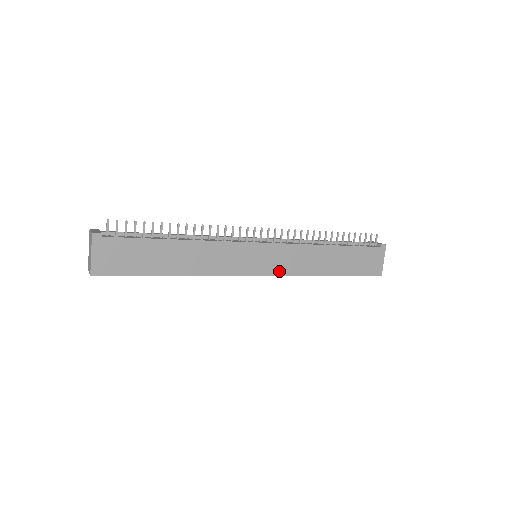
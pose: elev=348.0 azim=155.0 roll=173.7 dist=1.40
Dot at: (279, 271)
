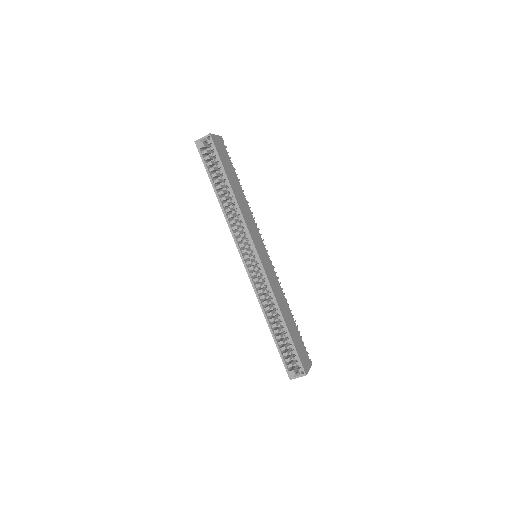
Dot at: (267, 272)
